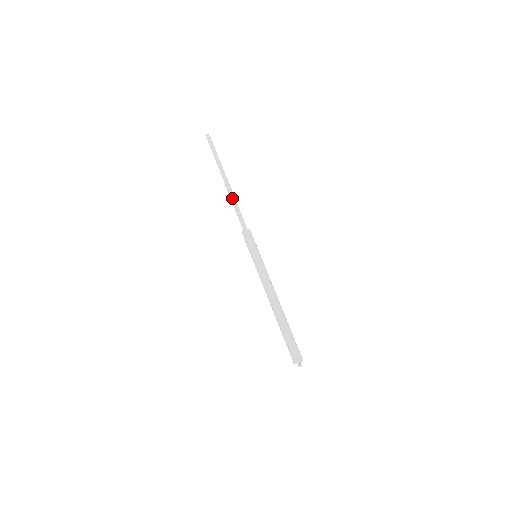
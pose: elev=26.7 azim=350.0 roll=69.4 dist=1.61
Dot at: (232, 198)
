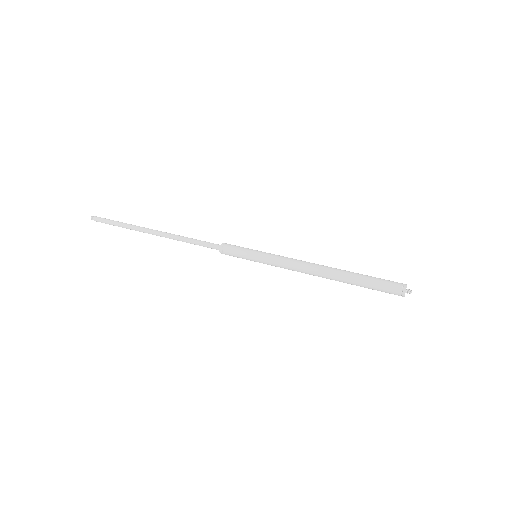
Dot at: (177, 236)
